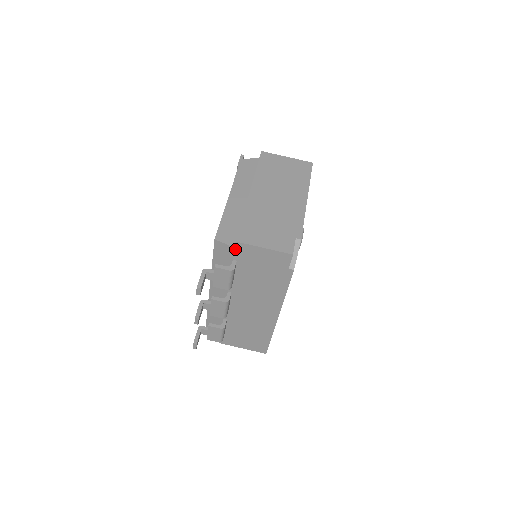
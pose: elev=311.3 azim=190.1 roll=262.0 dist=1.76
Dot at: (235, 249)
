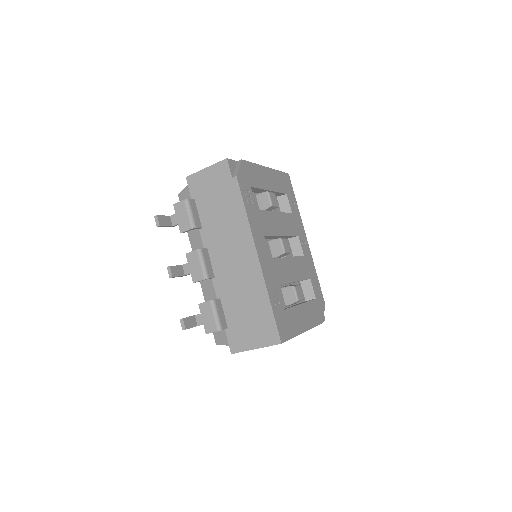
Dot at: (189, 186)
